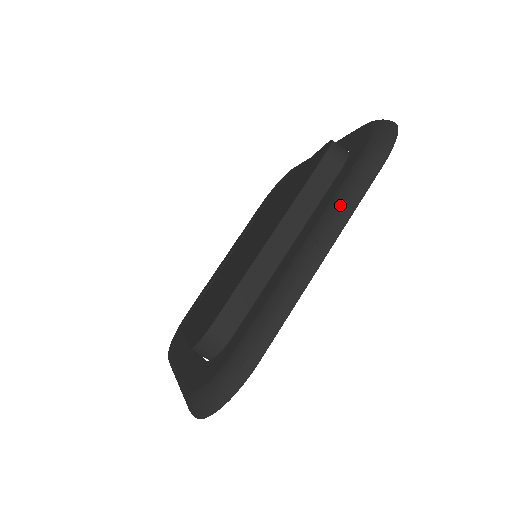
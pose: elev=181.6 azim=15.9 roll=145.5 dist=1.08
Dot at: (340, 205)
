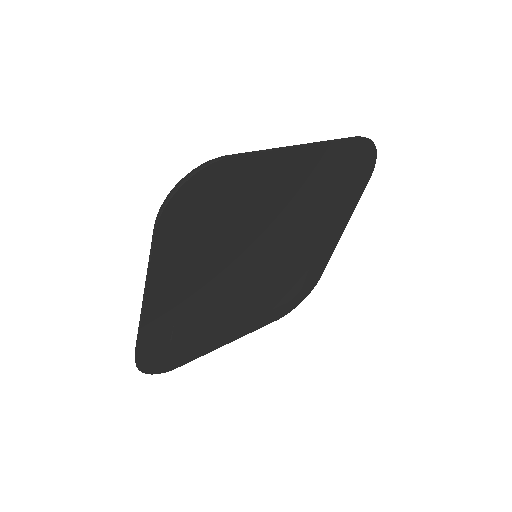
Dot at: occluded
